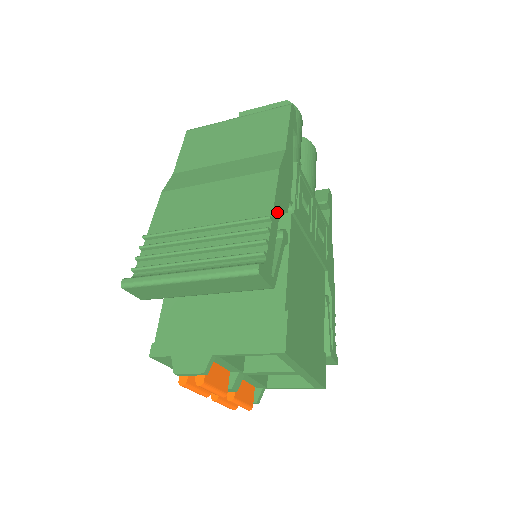
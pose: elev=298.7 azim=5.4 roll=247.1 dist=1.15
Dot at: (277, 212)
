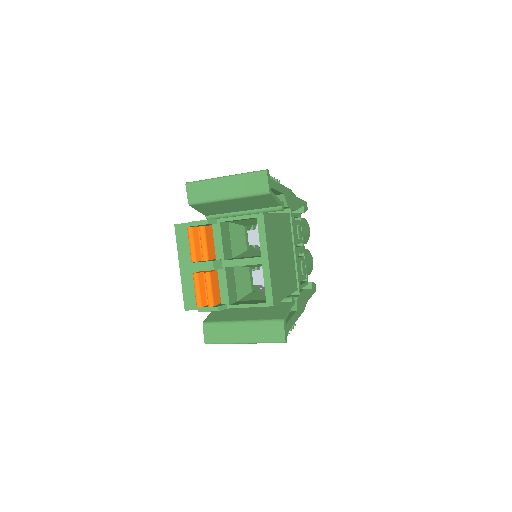
Dot at: (283, 191)
